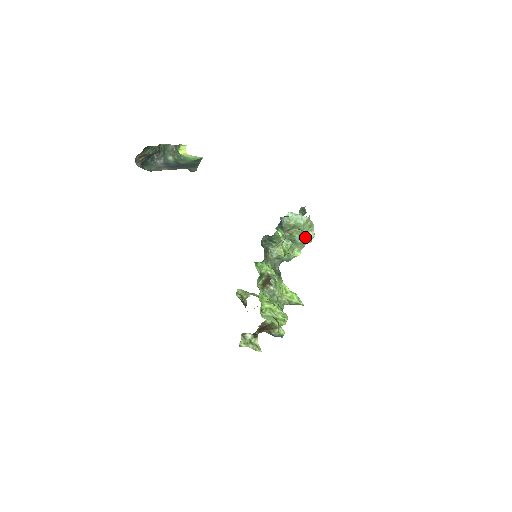
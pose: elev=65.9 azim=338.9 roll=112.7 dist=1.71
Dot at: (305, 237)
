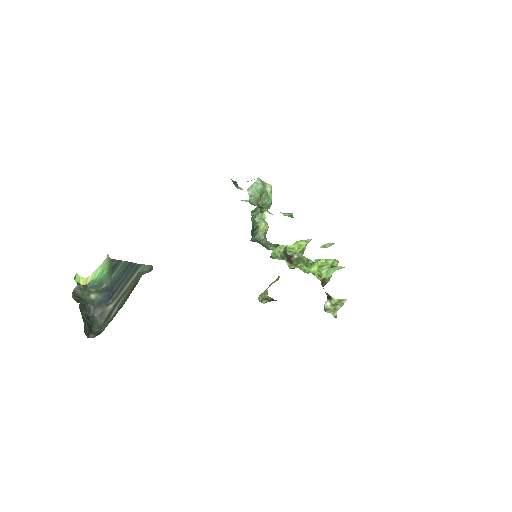
Dot at: (269, 194)
